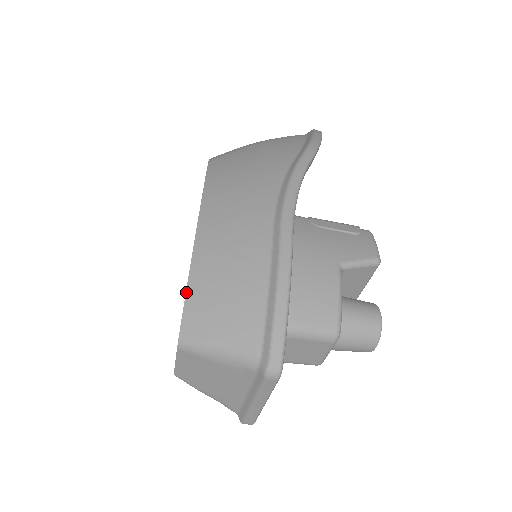
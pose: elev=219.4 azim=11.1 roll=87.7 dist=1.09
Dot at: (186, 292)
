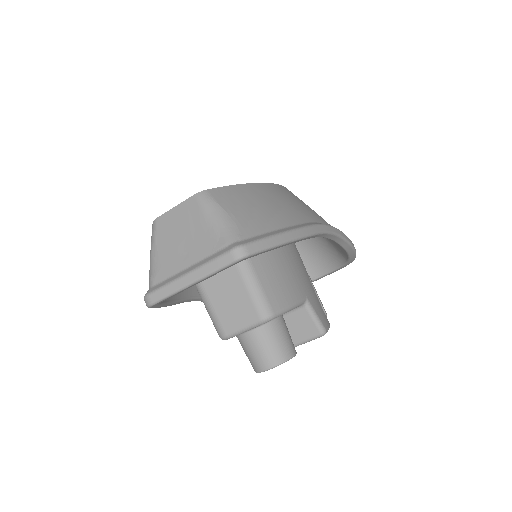
Dot at: (233, 185)
